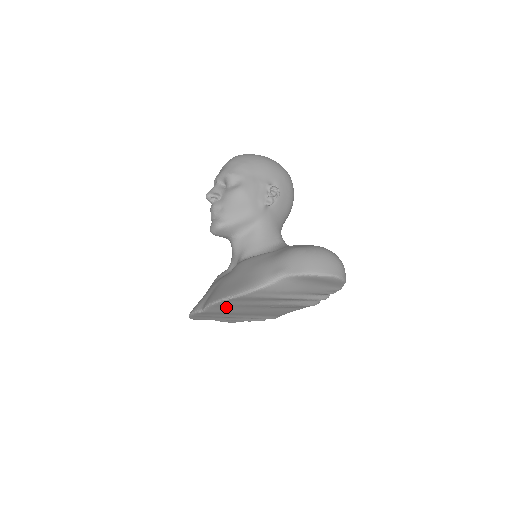
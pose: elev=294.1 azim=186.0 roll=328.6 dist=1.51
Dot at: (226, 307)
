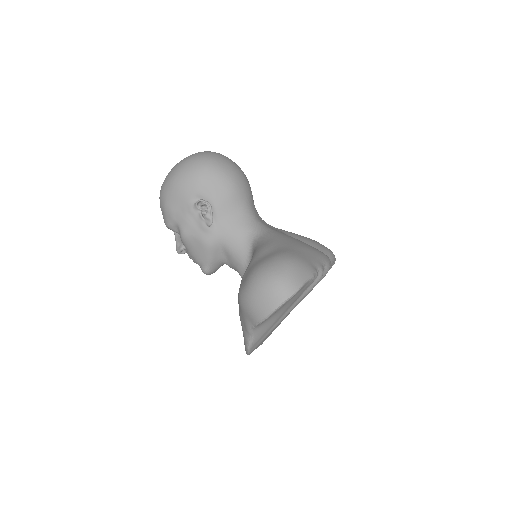
Dot at: (265, 338)
